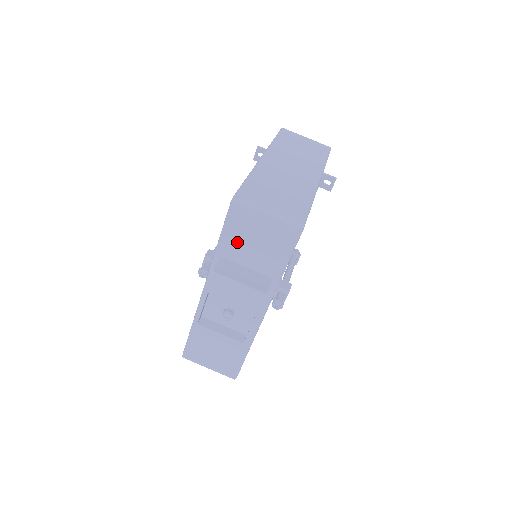
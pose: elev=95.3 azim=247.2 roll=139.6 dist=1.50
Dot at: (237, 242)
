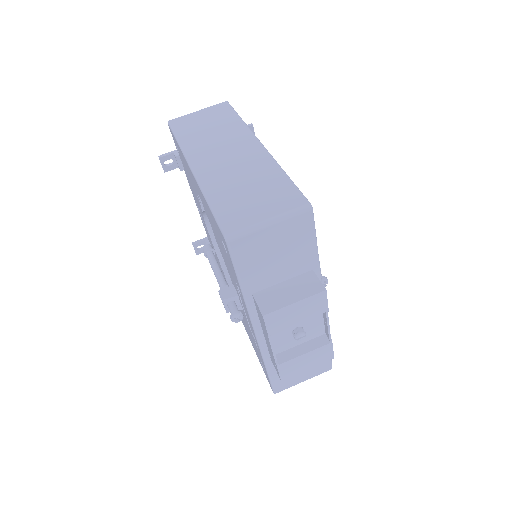
Dot at: (258, 270)
